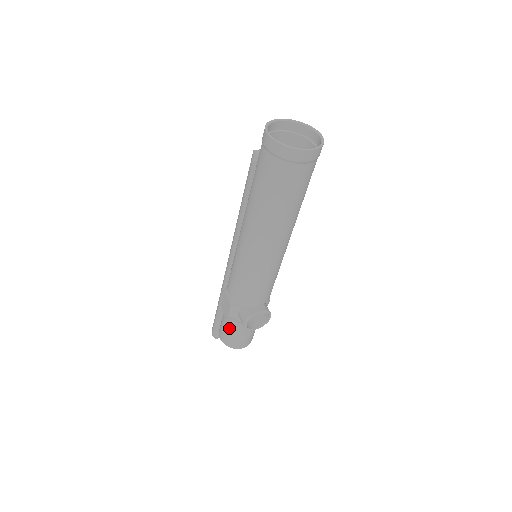
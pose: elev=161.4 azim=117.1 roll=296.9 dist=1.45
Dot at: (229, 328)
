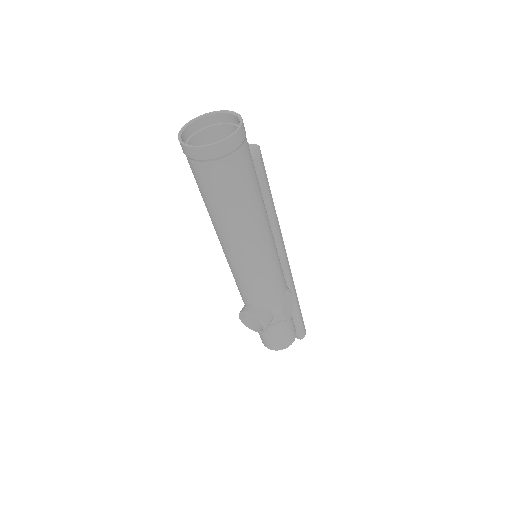
Dot at: occluded
